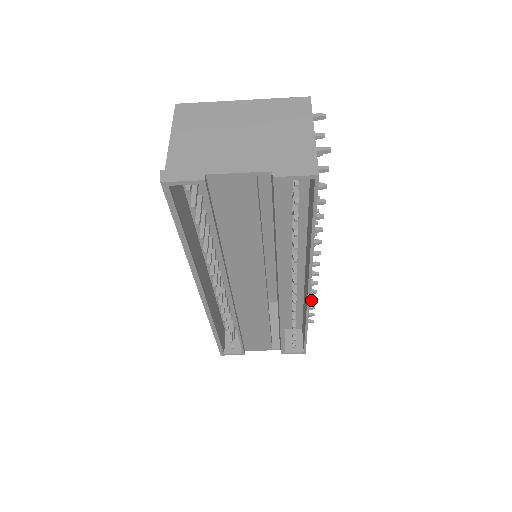
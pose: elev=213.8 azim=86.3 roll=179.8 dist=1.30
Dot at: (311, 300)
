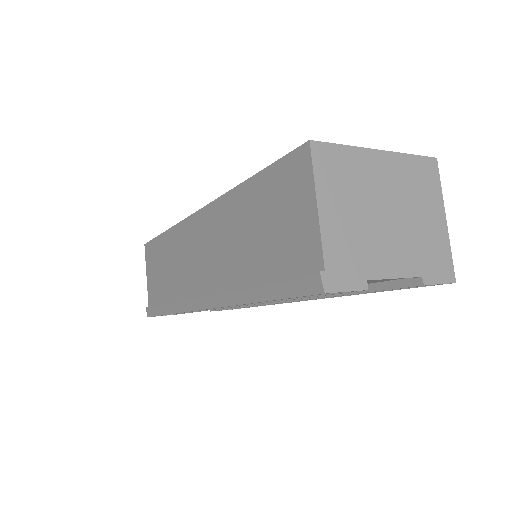
Dot at: occluded
